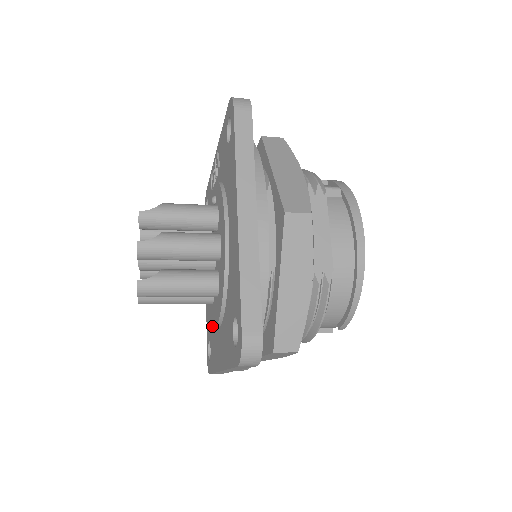
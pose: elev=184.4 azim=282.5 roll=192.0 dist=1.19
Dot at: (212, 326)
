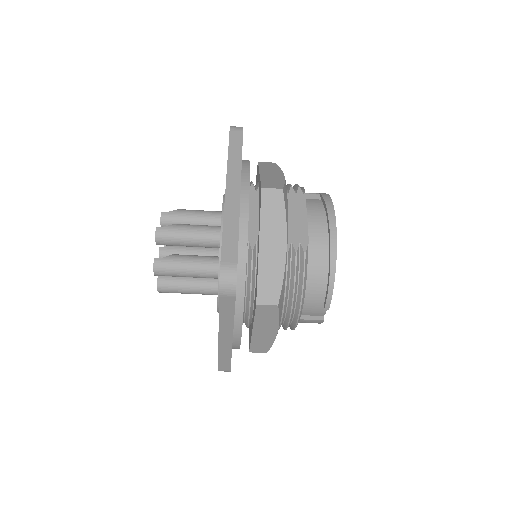
Dot at: occluded
